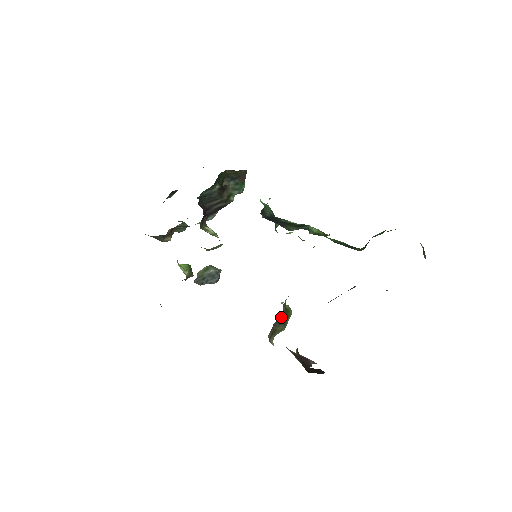
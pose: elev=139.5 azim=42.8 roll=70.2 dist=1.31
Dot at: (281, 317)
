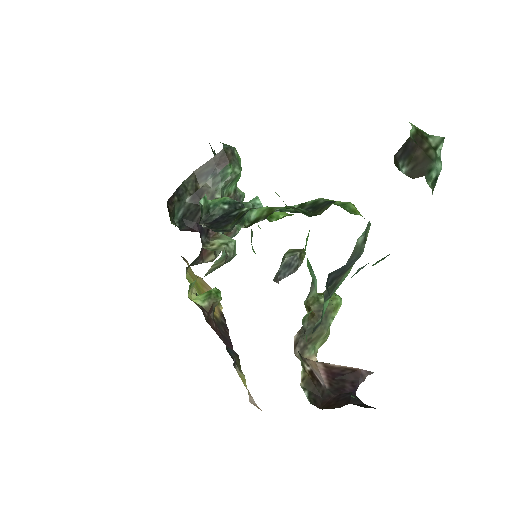
Dot at: (308, 322)
